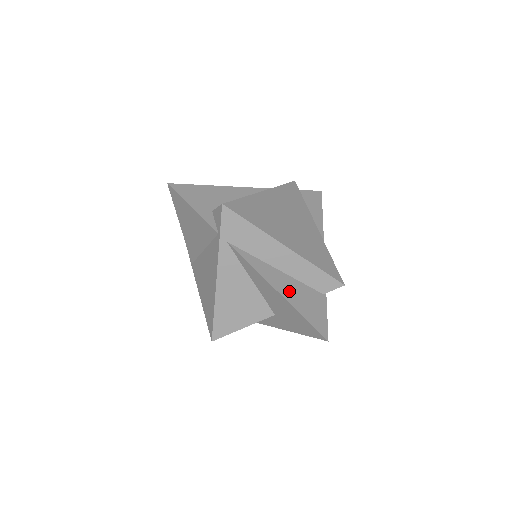
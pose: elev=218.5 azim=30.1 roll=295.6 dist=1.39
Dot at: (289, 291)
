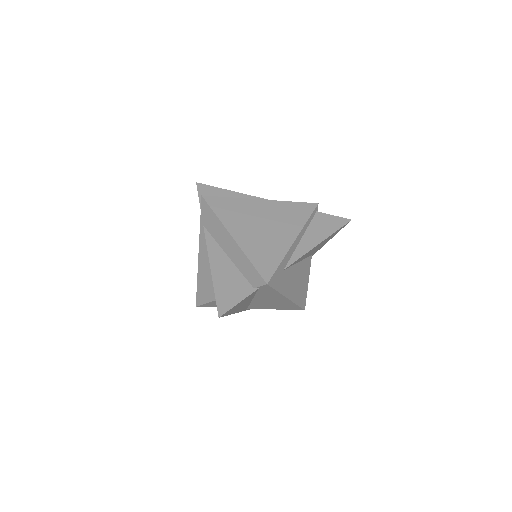
Dot at: (221, 272)
